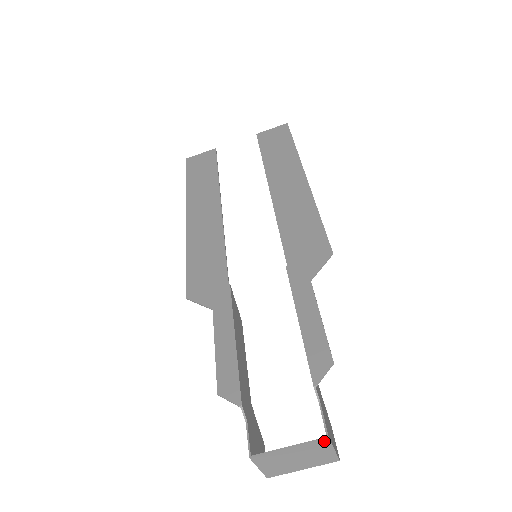
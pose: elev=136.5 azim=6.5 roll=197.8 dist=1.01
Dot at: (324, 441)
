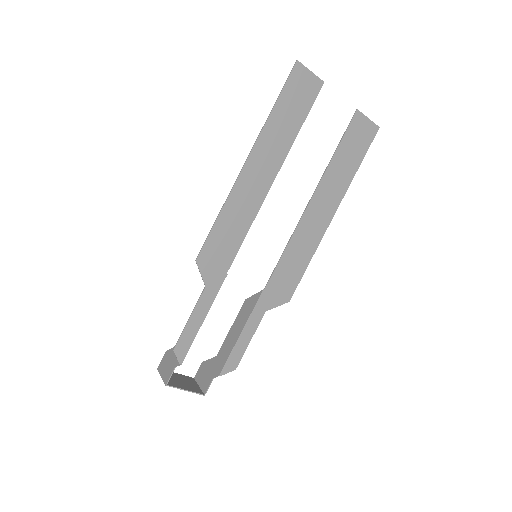
Dot at: (201, 394)
